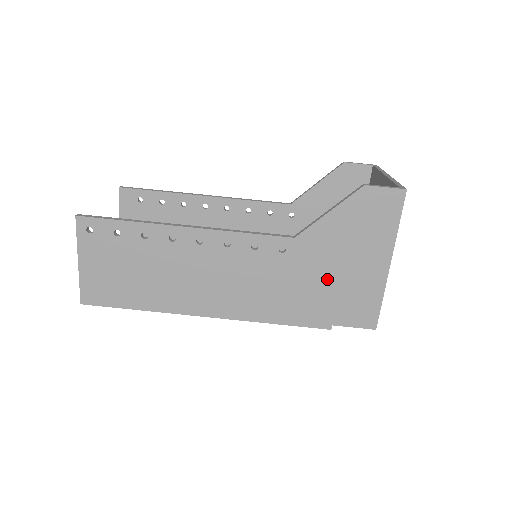
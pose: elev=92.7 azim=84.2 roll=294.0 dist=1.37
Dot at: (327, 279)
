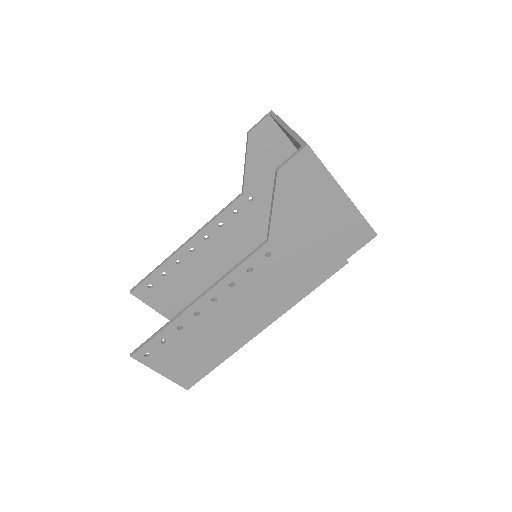
Dot at: (314, 241)
